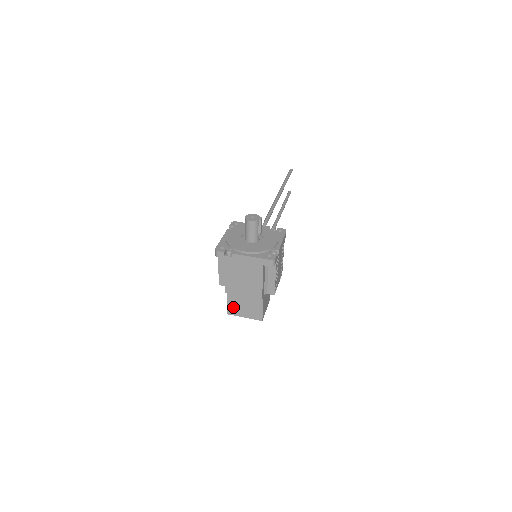
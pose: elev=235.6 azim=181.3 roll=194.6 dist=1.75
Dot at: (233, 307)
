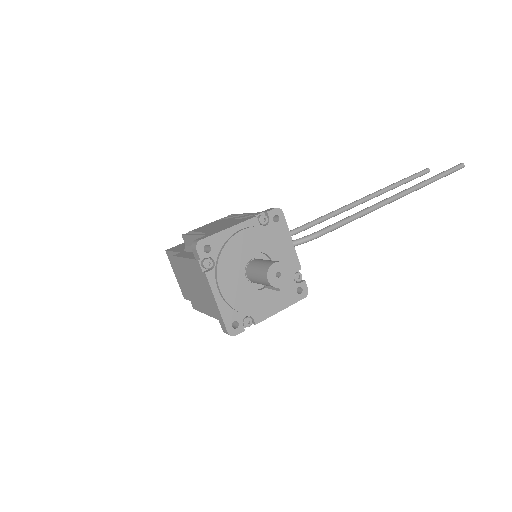
Dot at: (173, 259)
